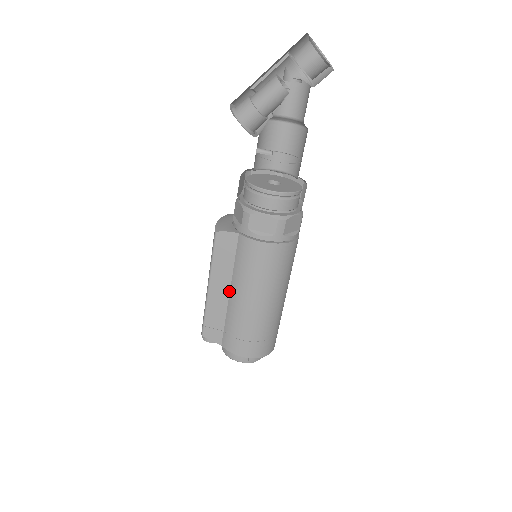
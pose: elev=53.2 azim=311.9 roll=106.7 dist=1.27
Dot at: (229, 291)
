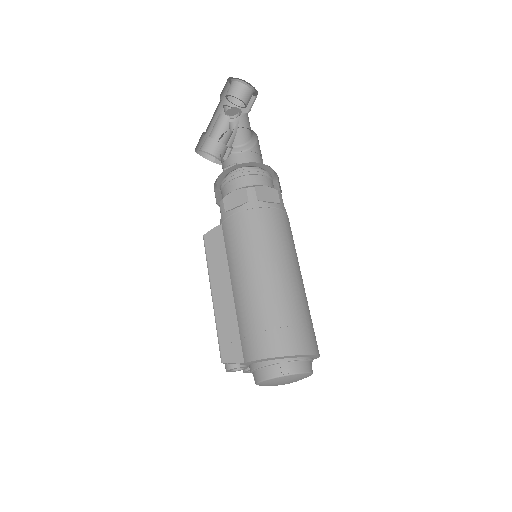
Dot at: (231, 288)
